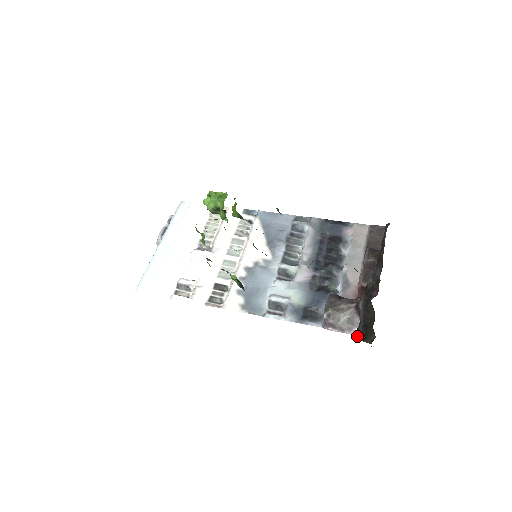
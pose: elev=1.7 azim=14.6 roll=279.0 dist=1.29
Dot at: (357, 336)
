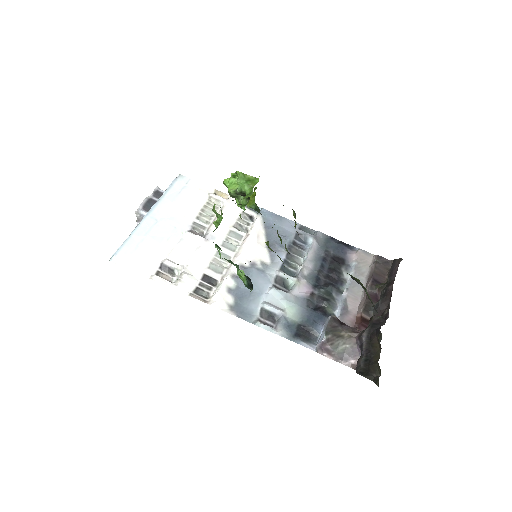
Dot at: (357, 369)
